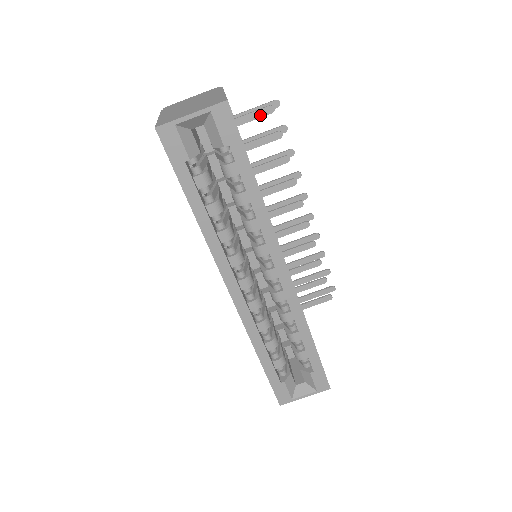
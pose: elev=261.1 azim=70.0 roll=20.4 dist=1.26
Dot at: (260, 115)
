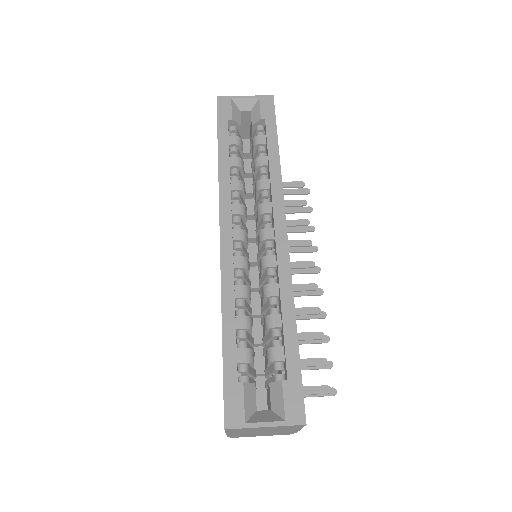
Dot at: (292, 185)
